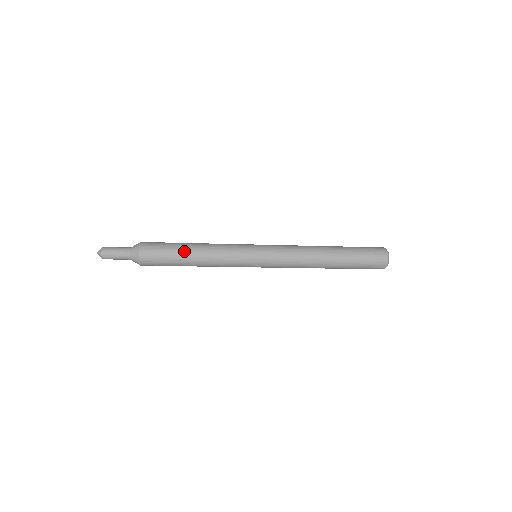
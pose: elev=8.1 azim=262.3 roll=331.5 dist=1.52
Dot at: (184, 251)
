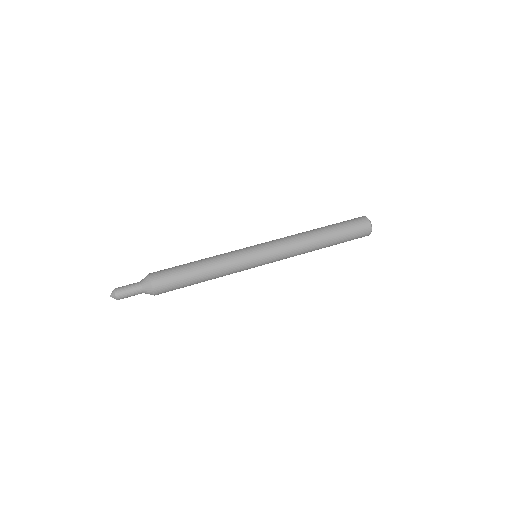
Dot at: (193, 276)
